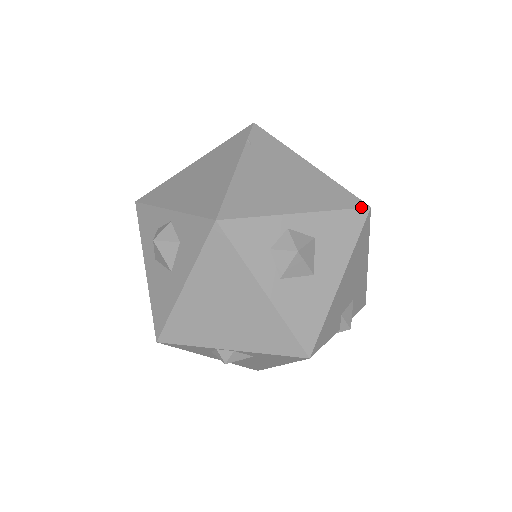
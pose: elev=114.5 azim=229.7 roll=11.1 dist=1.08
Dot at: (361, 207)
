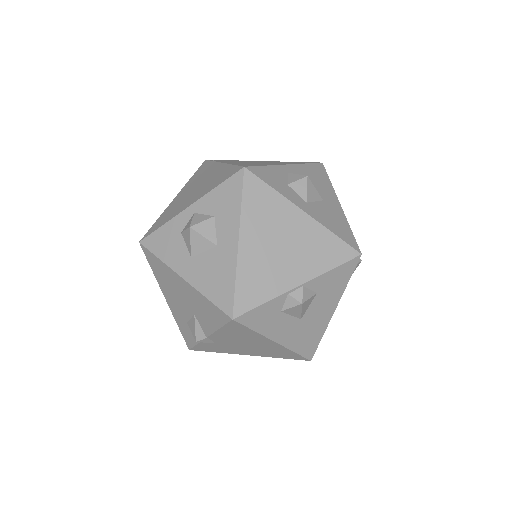
Dot at: (317, 163)
